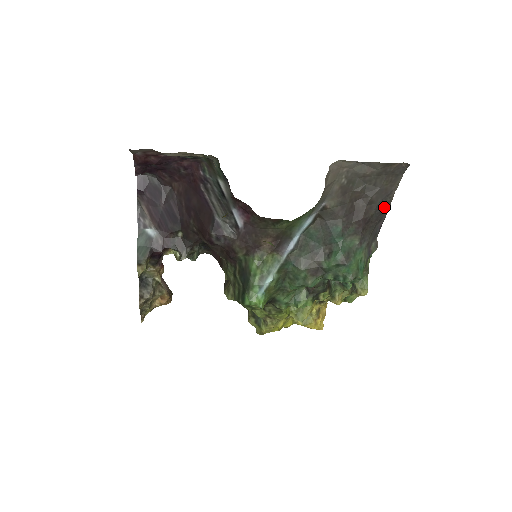
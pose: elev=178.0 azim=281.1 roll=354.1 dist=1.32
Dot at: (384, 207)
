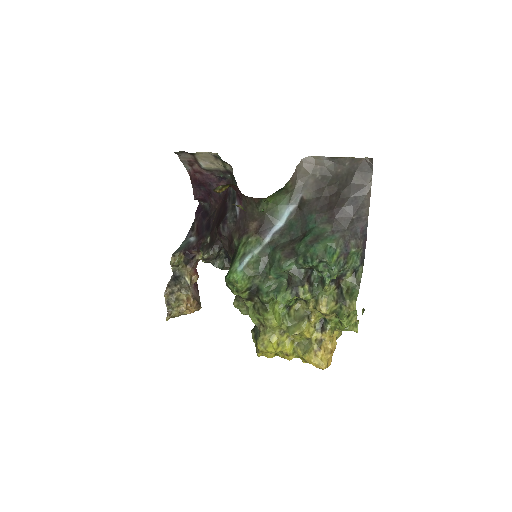
Dot at: (359, 203)
